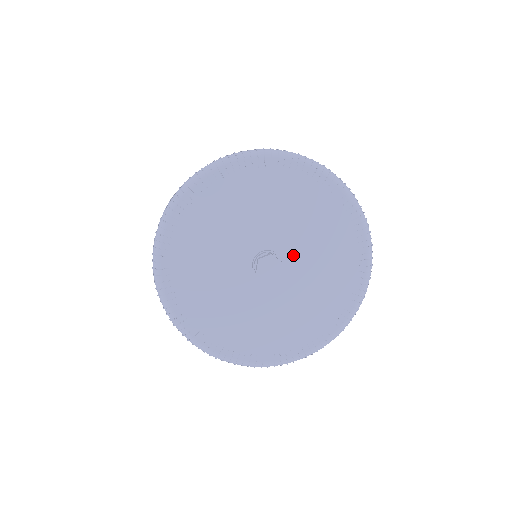
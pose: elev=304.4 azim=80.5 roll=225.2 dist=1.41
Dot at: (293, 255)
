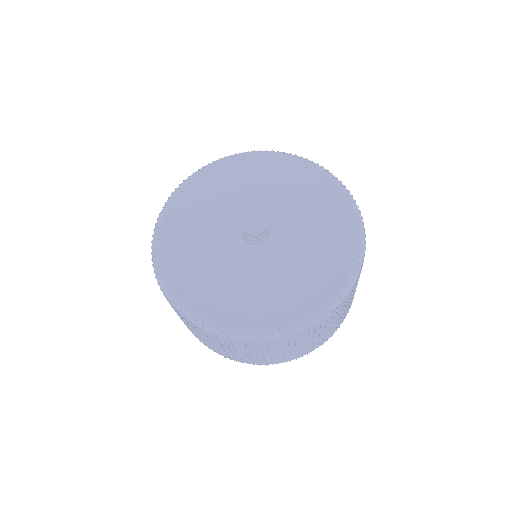
Dot at: (277, 217)
